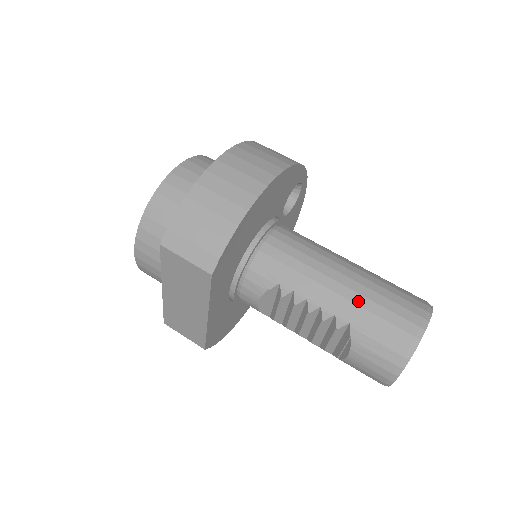
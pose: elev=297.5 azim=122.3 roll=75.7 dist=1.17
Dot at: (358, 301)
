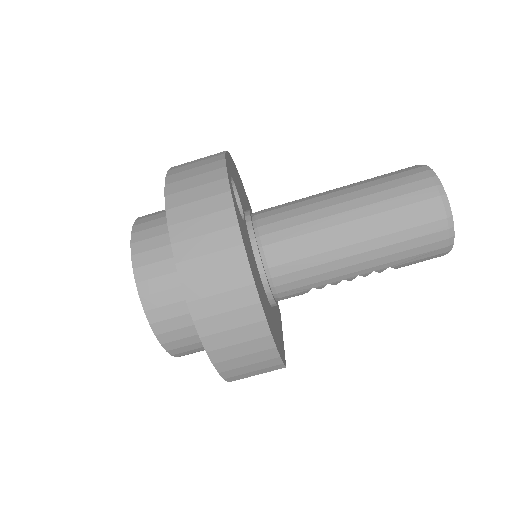
Dot at: (385, 253)
